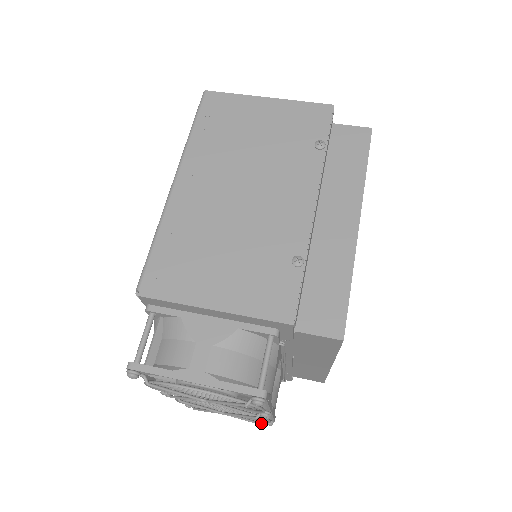
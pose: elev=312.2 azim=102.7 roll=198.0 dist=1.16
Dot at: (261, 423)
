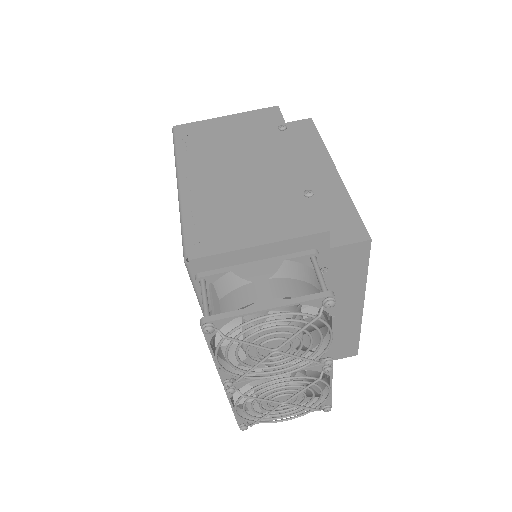
Dot at: (320, 410)
